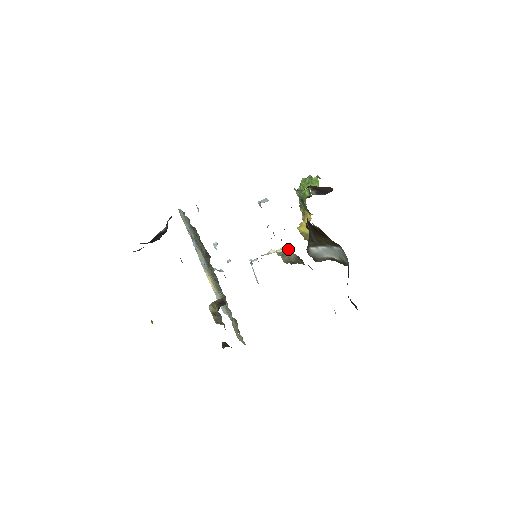
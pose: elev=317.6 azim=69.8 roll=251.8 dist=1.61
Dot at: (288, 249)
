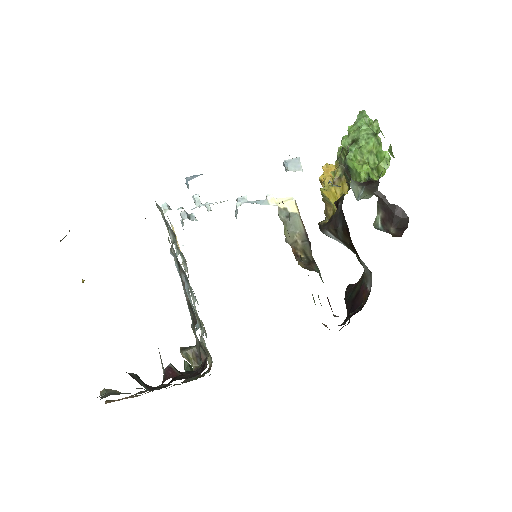
Dot at: (295, 207)
